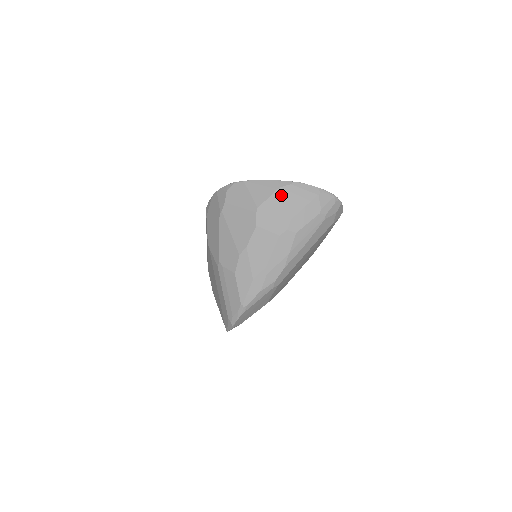
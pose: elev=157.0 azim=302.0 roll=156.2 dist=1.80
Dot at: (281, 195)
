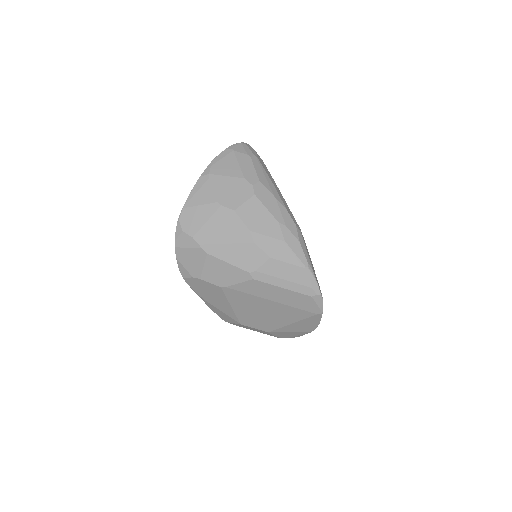
Dot at: (217, 177)
